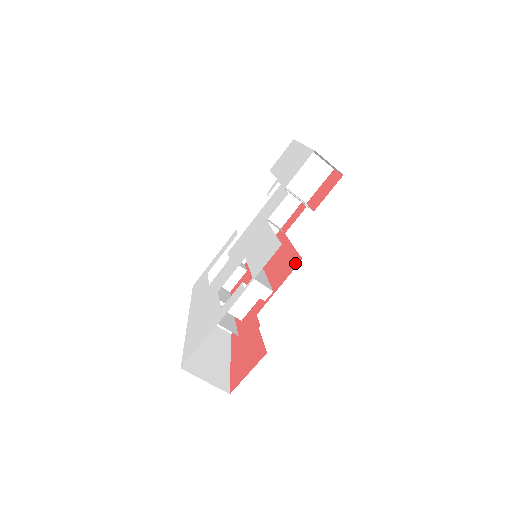
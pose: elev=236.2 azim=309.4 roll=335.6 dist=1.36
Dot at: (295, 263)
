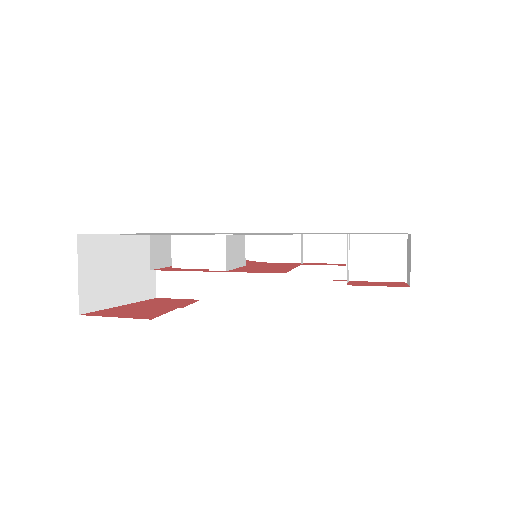
Dot at: (275, 271)
